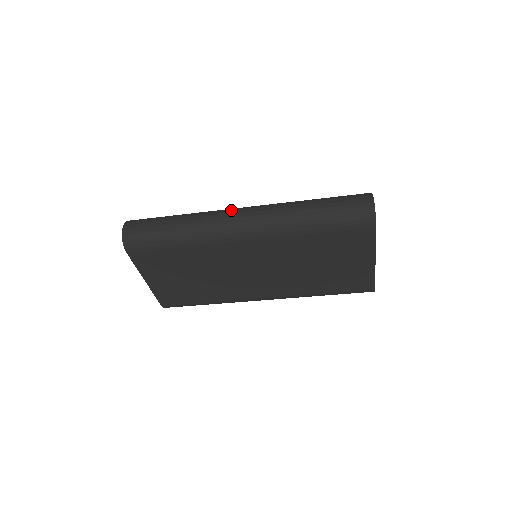
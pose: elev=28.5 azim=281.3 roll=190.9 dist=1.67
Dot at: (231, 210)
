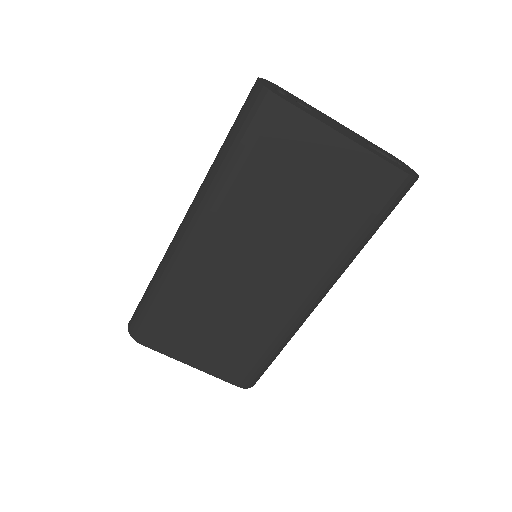
Dot at: occluded
